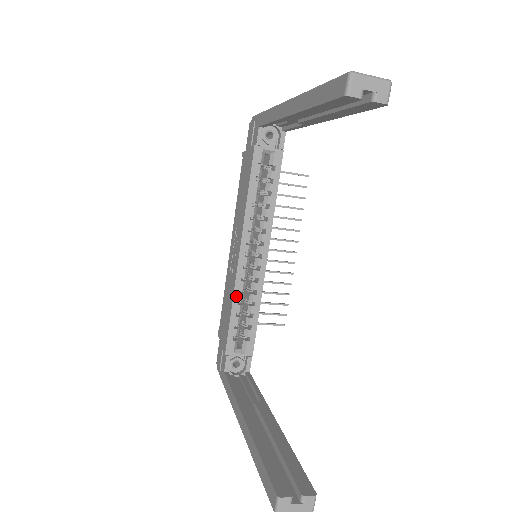
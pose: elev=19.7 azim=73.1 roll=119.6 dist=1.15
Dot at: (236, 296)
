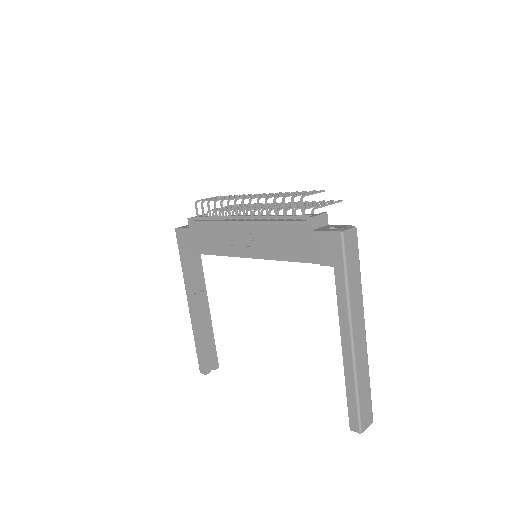
Dot at: (224, 255)
